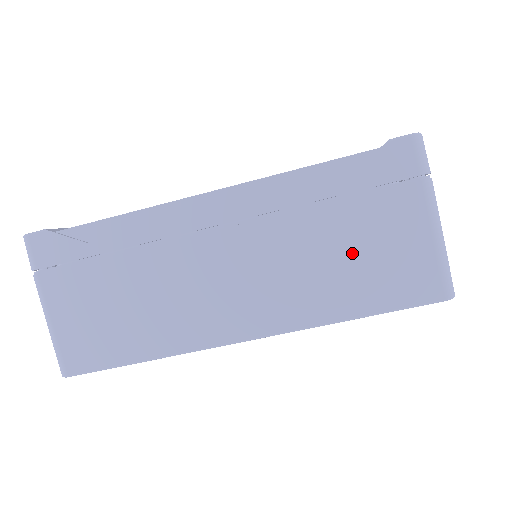
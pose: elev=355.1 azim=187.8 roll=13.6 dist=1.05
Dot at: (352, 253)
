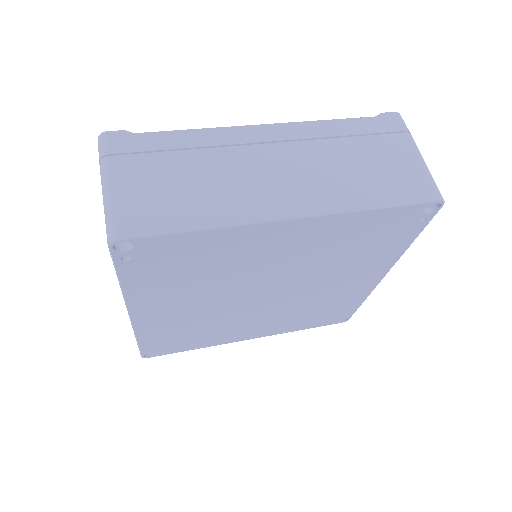
Dot at: (370, 167)
